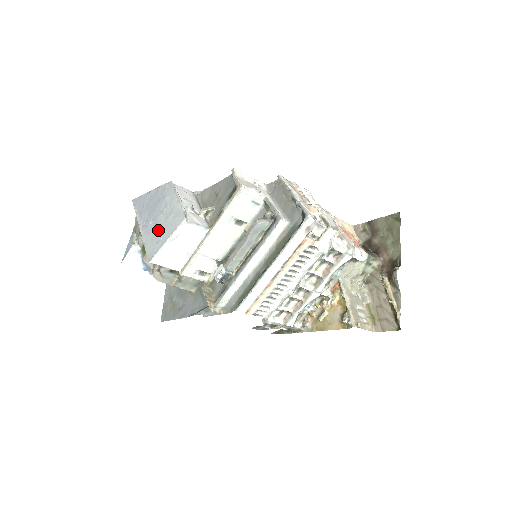
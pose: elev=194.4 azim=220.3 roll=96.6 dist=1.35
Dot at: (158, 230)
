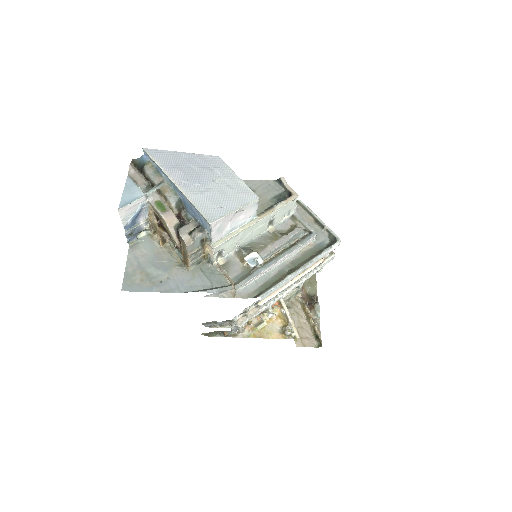
Dot at: (216, 196)
